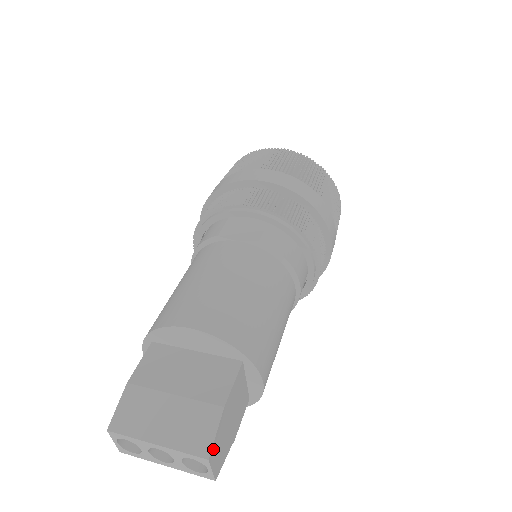
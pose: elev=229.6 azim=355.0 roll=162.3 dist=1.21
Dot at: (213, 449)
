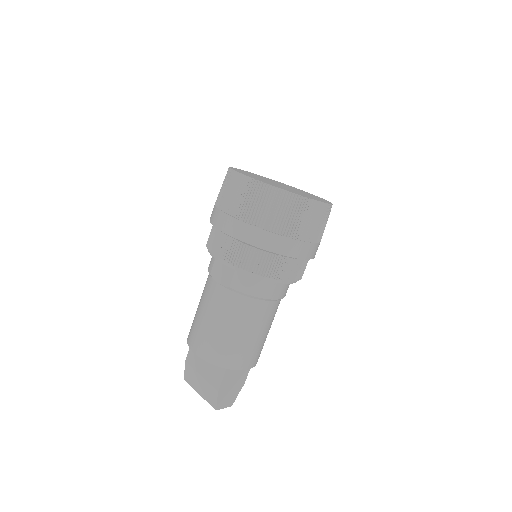
Dot at: (218, 405)
